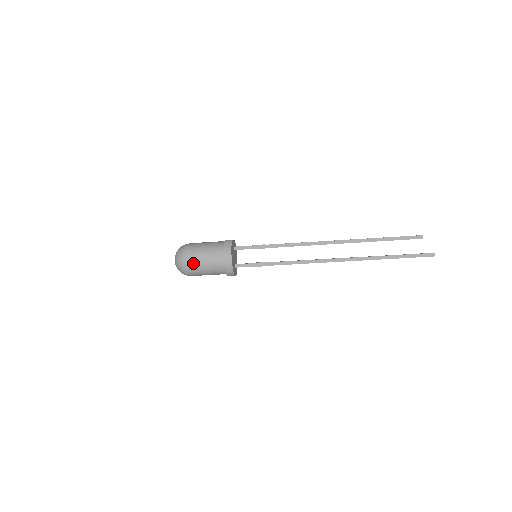
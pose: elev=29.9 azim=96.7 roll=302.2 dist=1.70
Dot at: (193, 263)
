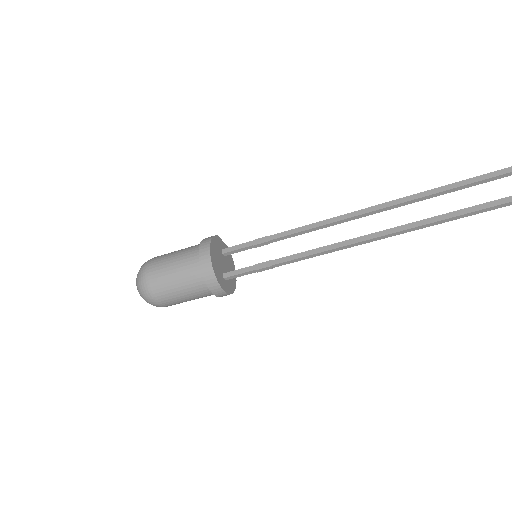
Dot at: (156, 272)
